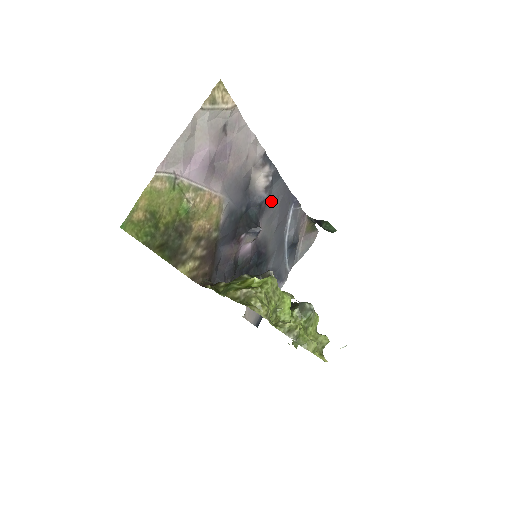
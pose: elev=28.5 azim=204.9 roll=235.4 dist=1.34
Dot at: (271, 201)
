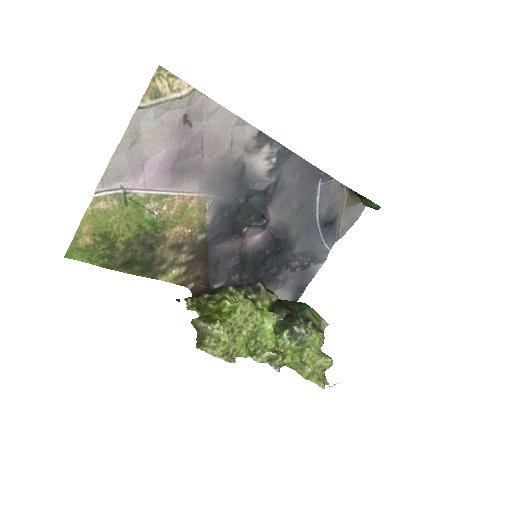
Dot at: (283, 183)
